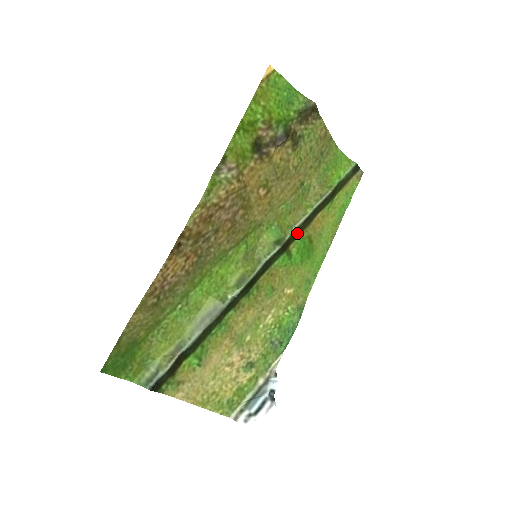
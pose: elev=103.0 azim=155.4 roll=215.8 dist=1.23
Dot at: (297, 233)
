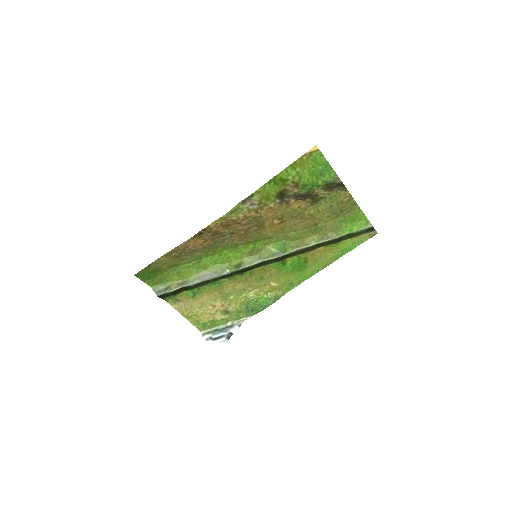
Dot at: (296, 253)
